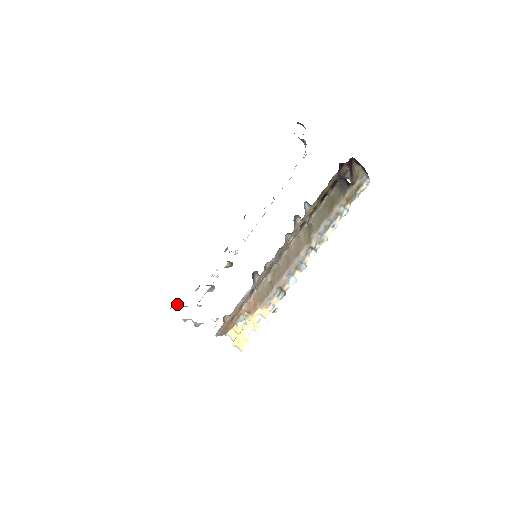
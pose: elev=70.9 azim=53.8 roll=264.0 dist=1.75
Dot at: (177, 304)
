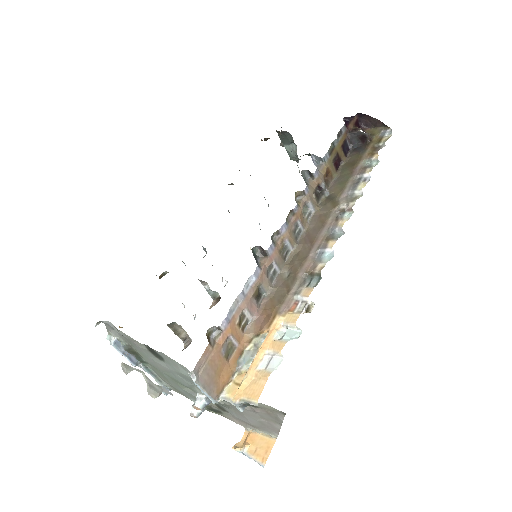
Dot at: (112, 338)
